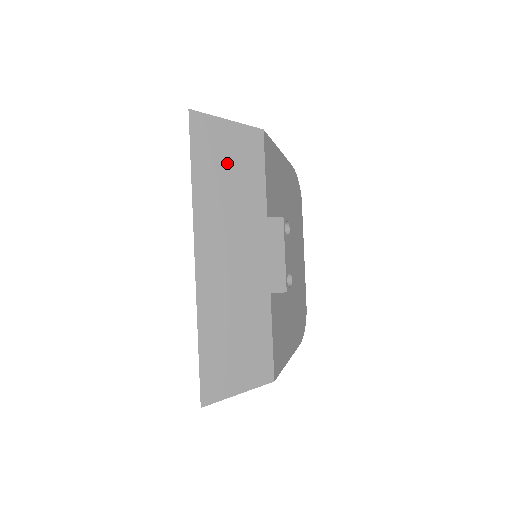
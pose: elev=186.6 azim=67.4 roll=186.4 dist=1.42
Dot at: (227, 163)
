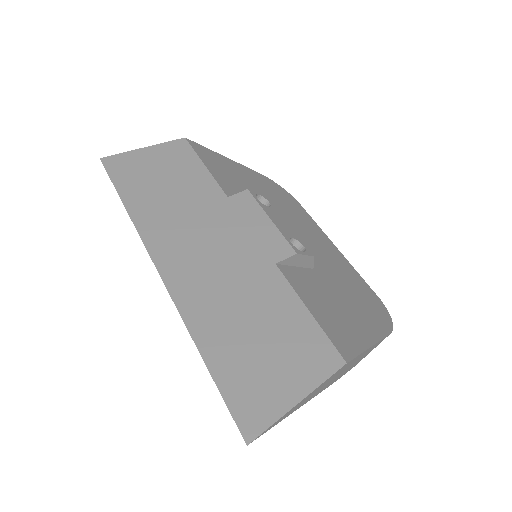
Dot at: (158, 177)
